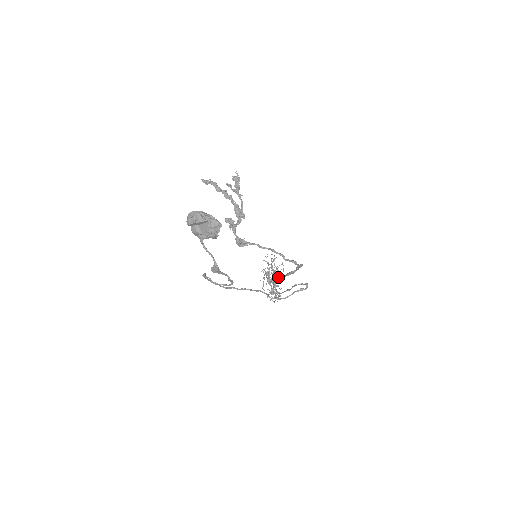
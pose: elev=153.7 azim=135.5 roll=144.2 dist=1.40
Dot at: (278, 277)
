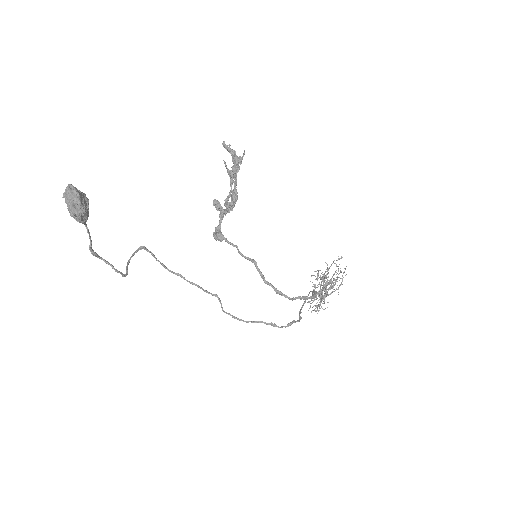
Dot at: (313, 290)
